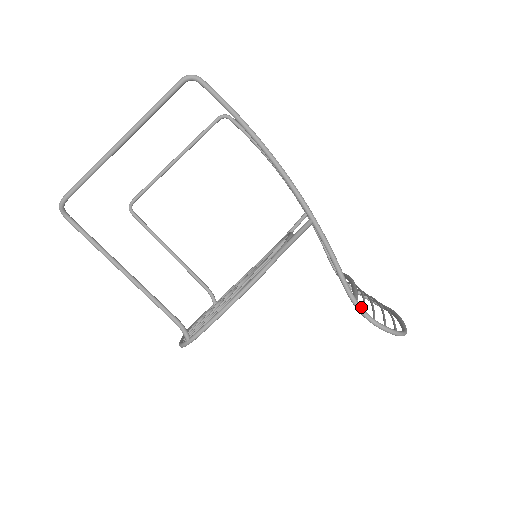
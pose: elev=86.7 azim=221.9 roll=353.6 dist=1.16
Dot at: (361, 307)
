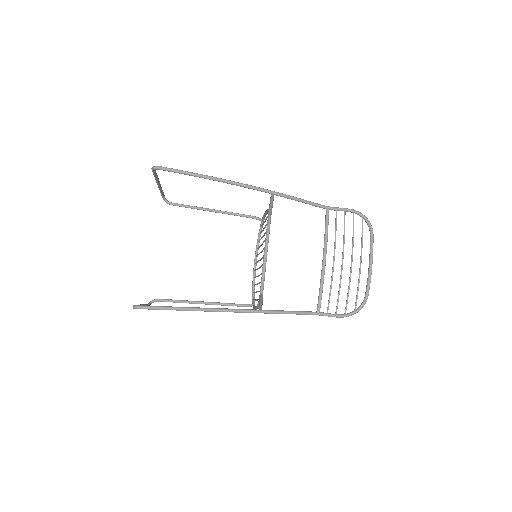
Dot at: (323, 315)
